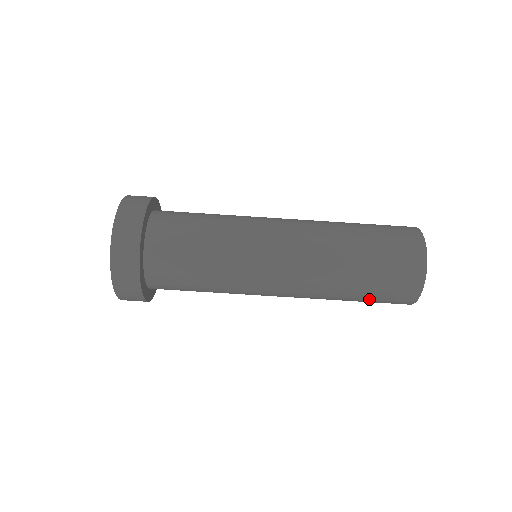
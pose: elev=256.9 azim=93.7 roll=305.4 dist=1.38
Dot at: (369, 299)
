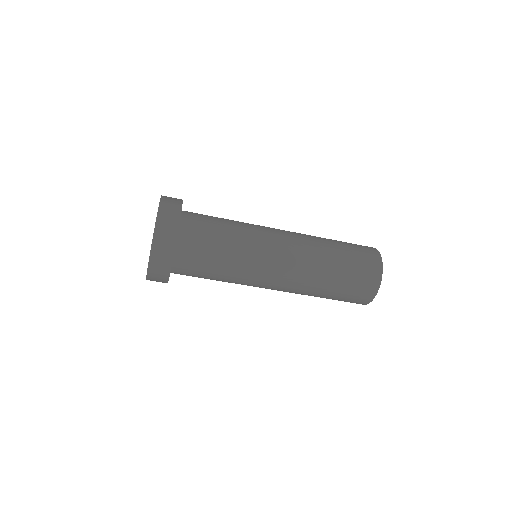
Dot at: (335, 299)
